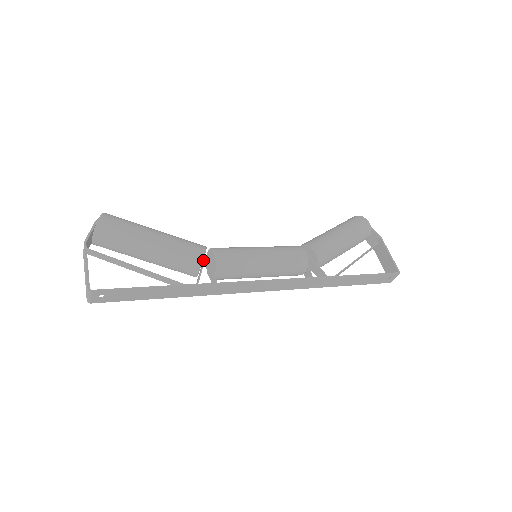
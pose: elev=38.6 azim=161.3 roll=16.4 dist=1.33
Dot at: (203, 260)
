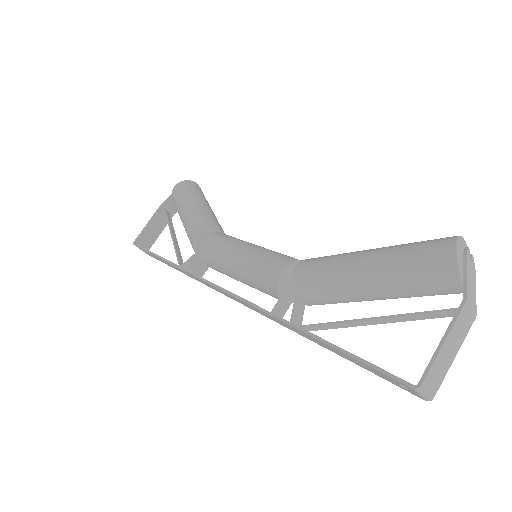
Dot at: occluded
